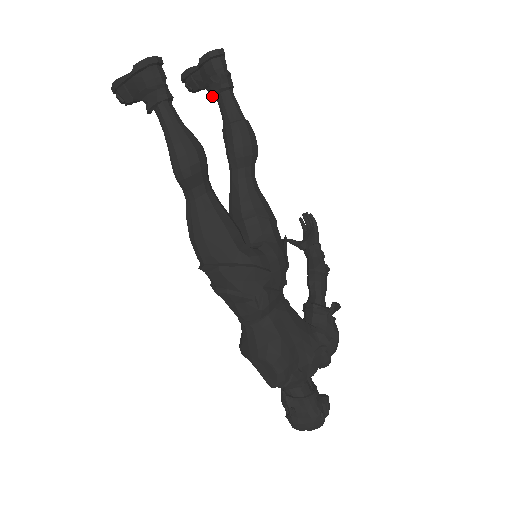
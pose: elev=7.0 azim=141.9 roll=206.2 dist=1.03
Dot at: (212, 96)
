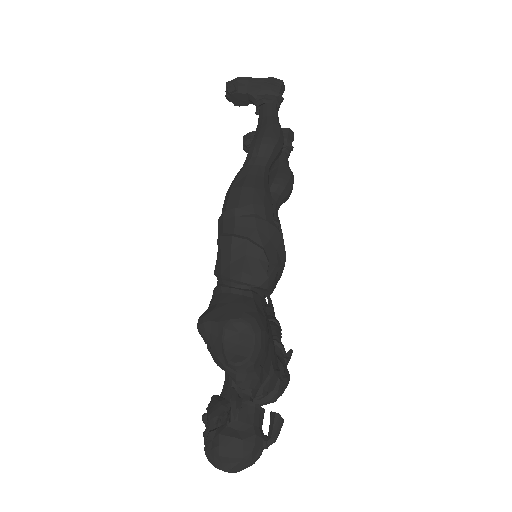
Dot at: occluded
